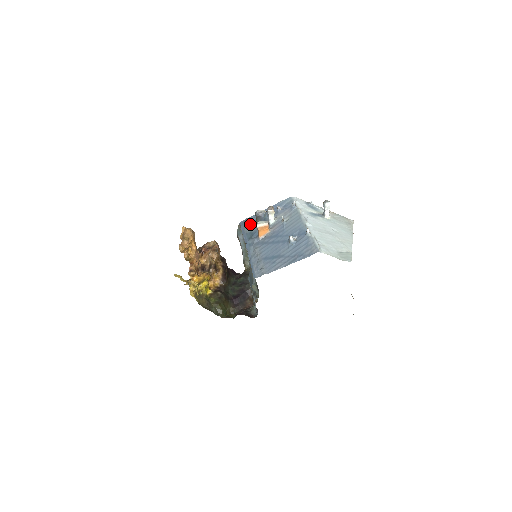
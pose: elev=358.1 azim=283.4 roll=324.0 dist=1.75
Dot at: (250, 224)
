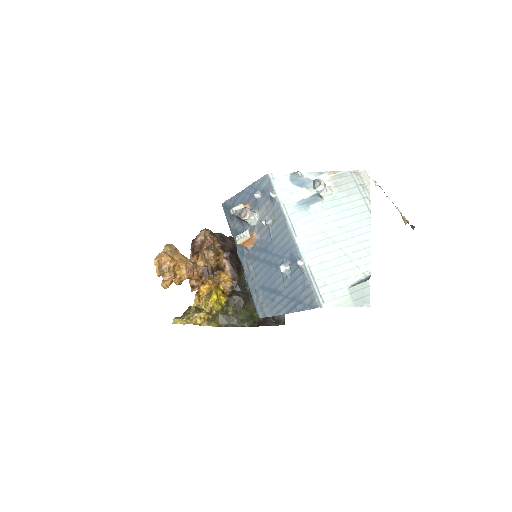
Dot at: occluded
